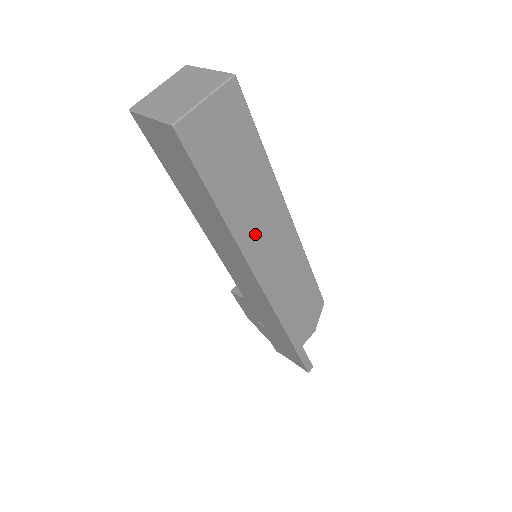
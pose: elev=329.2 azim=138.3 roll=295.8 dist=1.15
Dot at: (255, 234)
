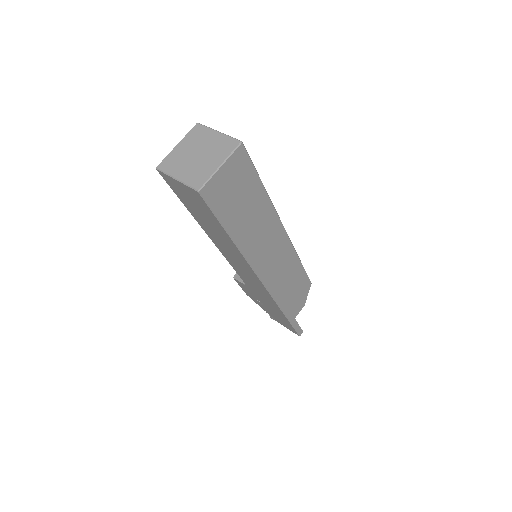
Dot at: (258, 249)
